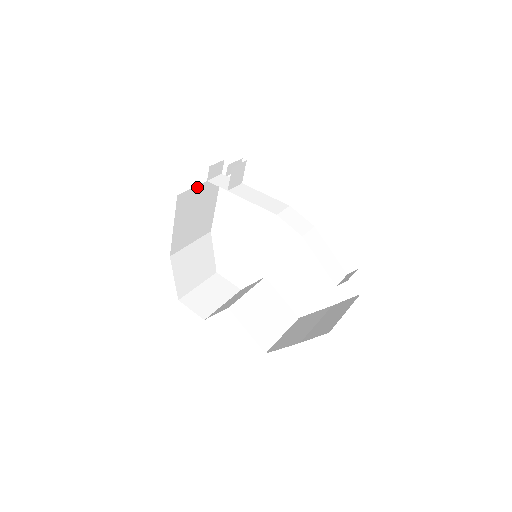
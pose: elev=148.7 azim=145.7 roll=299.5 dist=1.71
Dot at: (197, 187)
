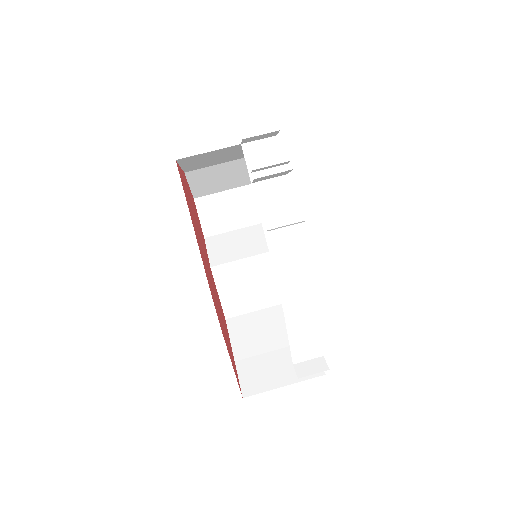
Dot at: (220, 149)
